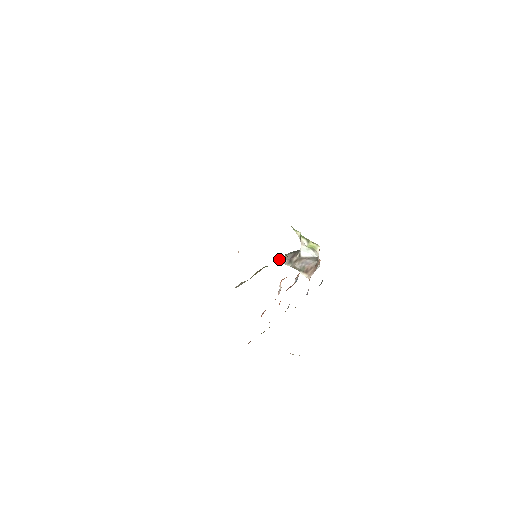
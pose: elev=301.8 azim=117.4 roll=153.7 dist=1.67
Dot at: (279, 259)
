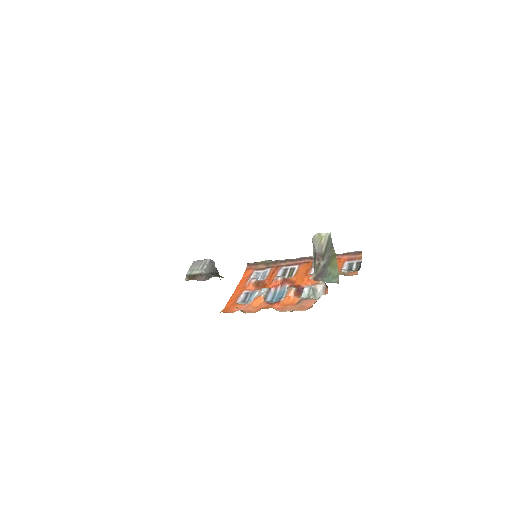
Dot at: (316, 234)
